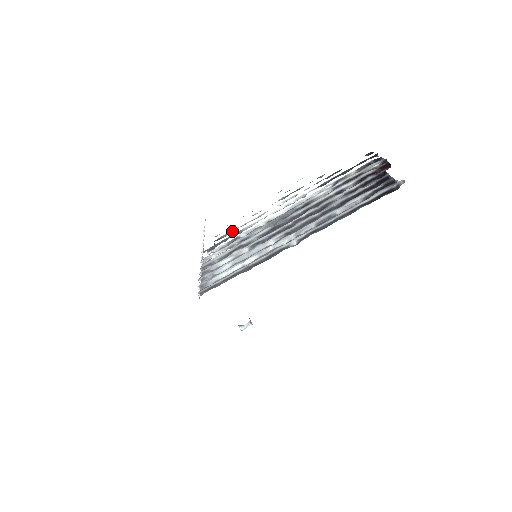
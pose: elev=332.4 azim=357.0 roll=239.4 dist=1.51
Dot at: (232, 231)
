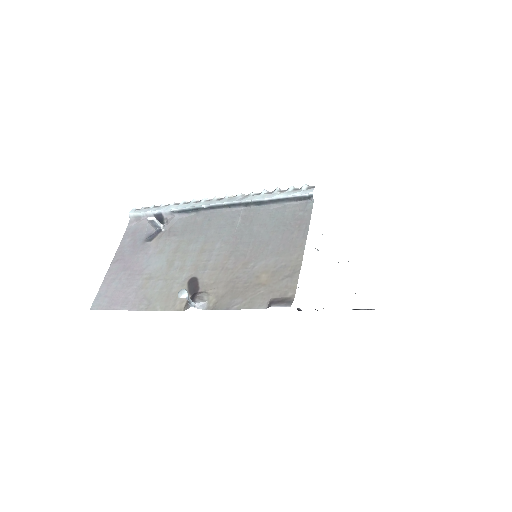
Dot at: occluded
